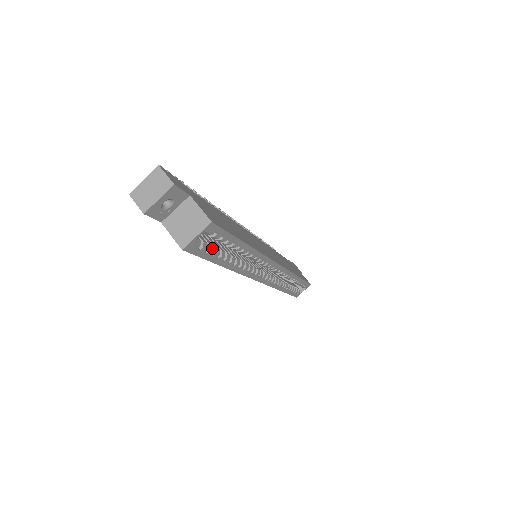
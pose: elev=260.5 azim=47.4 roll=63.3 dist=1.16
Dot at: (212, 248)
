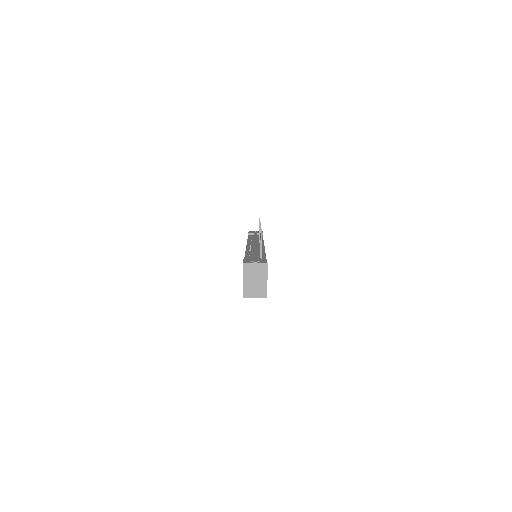
Dot at: occluded
